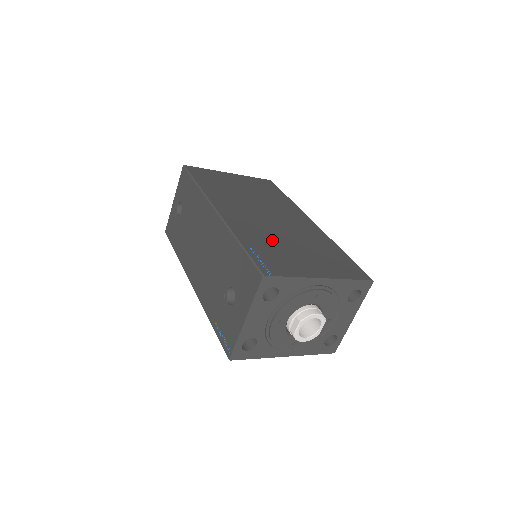
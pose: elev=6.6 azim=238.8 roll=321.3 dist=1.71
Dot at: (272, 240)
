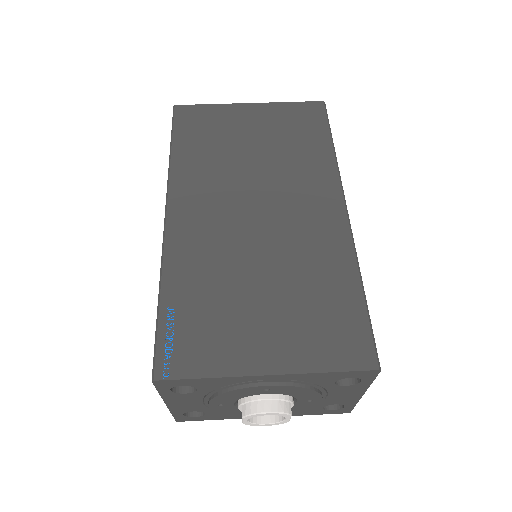
Dot at: (224, 279)
